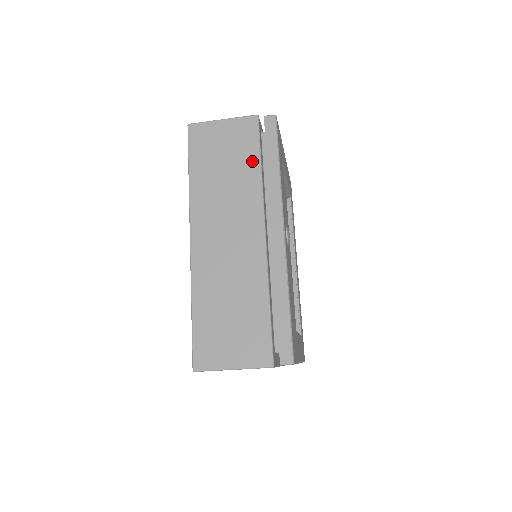
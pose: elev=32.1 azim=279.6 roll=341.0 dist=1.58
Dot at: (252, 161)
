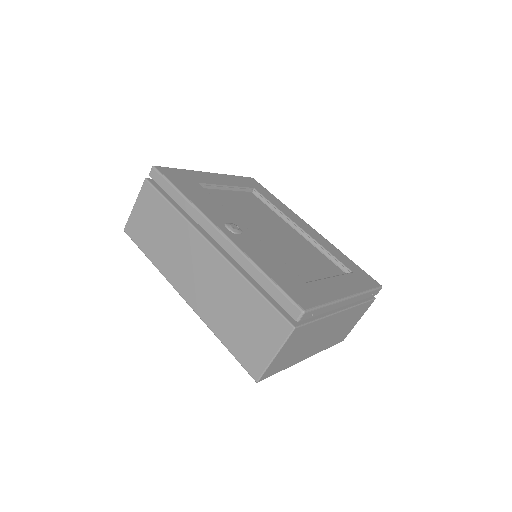
Dot at: (167, 210)
